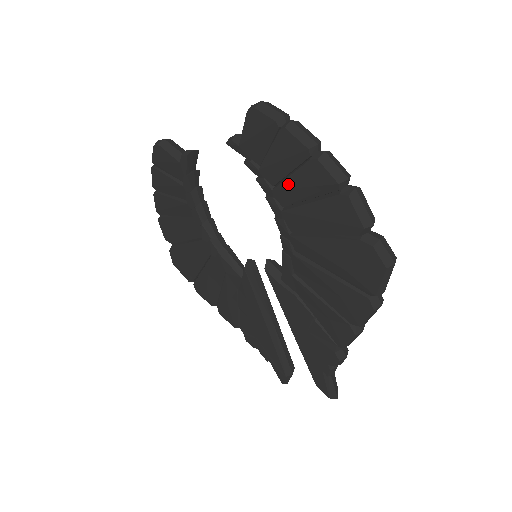
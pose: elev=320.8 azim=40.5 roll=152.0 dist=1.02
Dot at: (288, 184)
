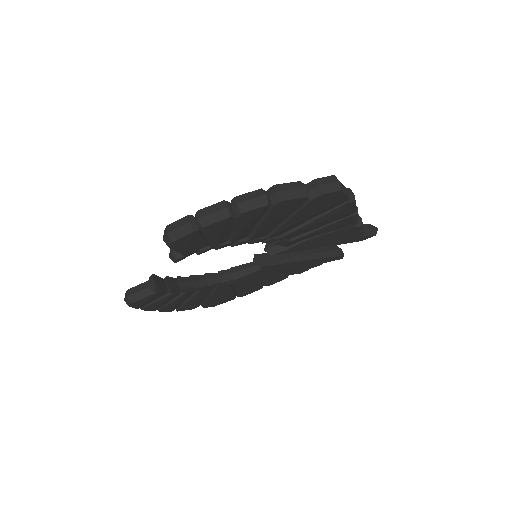
Dot at: (238, 233)
